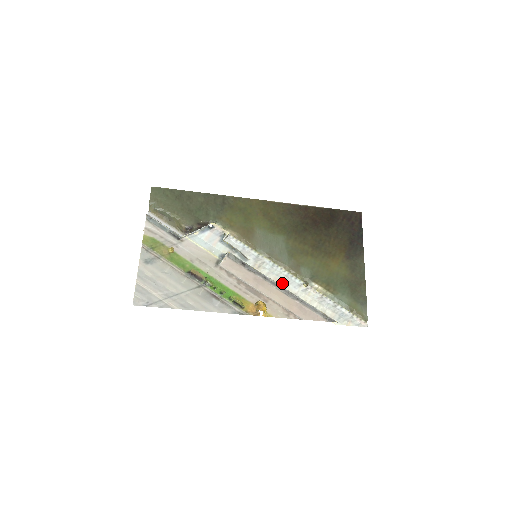
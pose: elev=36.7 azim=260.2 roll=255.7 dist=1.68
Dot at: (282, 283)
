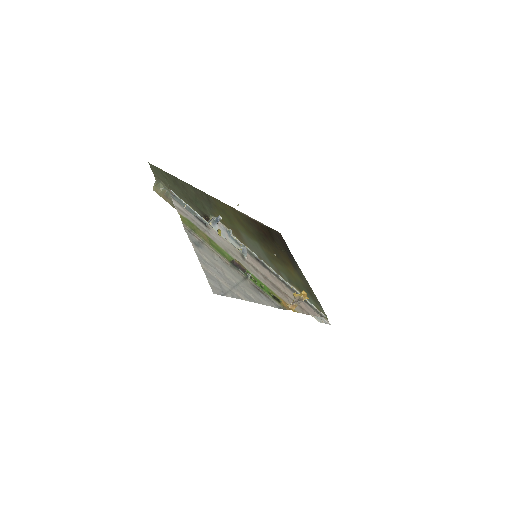
Dot at: occluded
